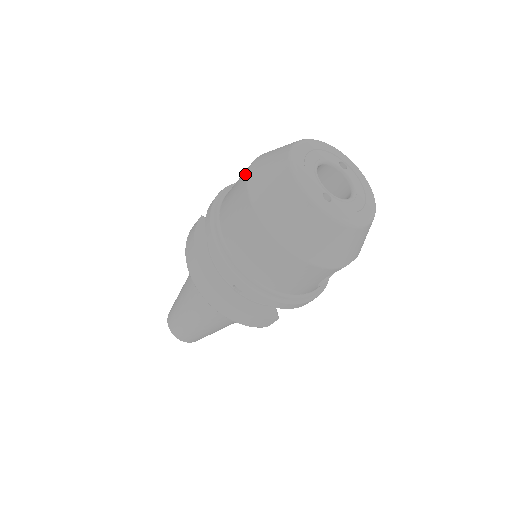
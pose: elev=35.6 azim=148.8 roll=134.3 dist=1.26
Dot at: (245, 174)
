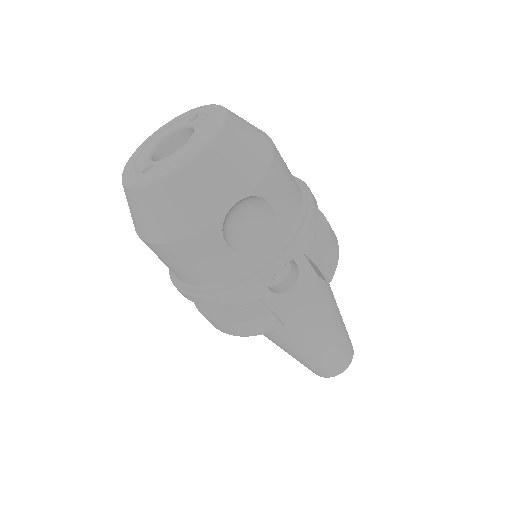
Dot at: occluded
